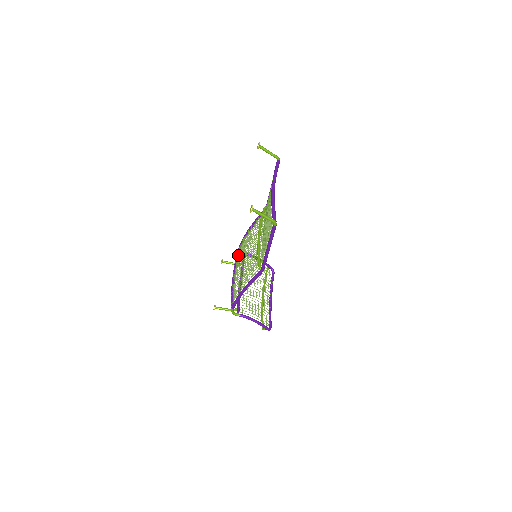
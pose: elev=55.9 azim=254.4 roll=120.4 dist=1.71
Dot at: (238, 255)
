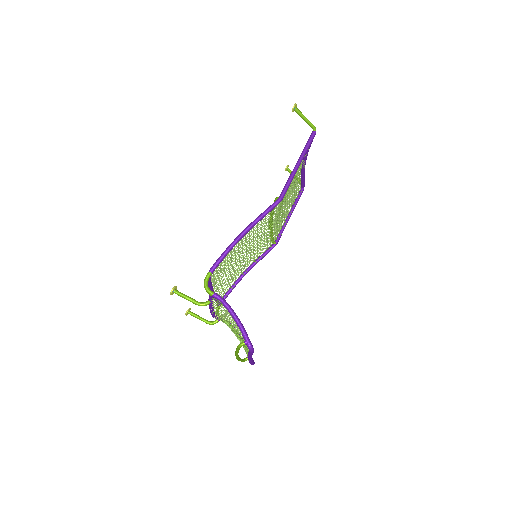
Dot at: (221, 286)
